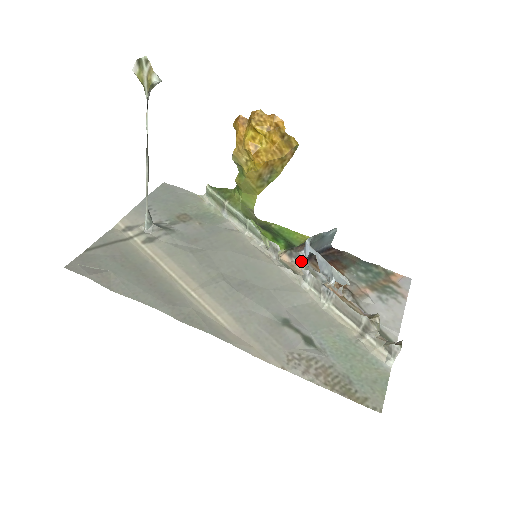
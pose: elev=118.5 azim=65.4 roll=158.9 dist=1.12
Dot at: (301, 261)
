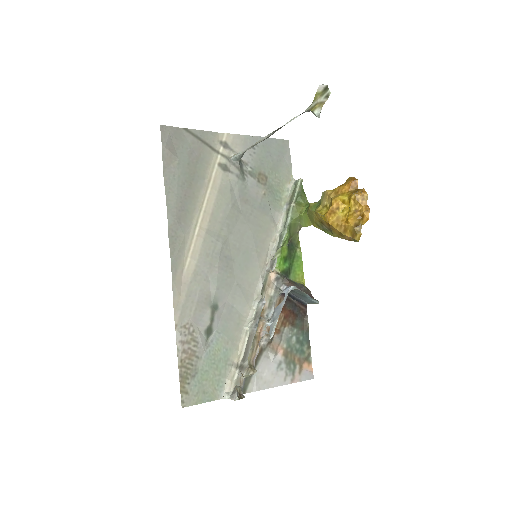
Dot at: (277, 290)
